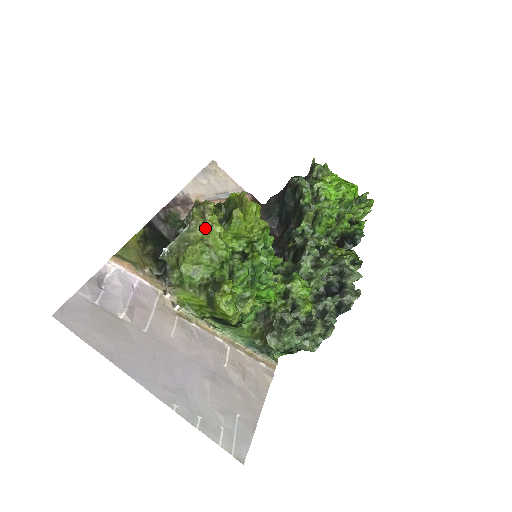
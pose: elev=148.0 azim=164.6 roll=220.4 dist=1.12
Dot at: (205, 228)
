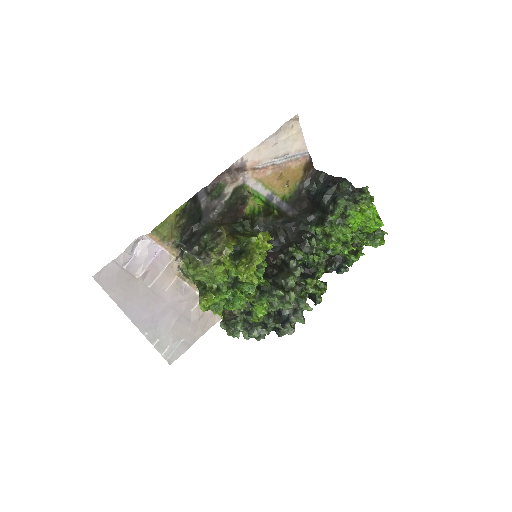
Dot at: (217, 261)
